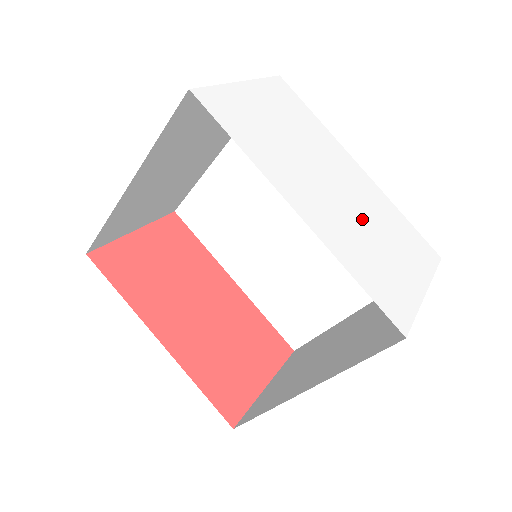
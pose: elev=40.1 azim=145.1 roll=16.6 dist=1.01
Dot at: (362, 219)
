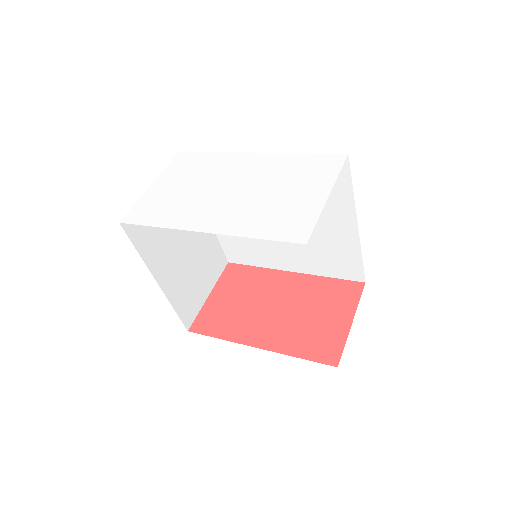
Dot at: (260, 191)
